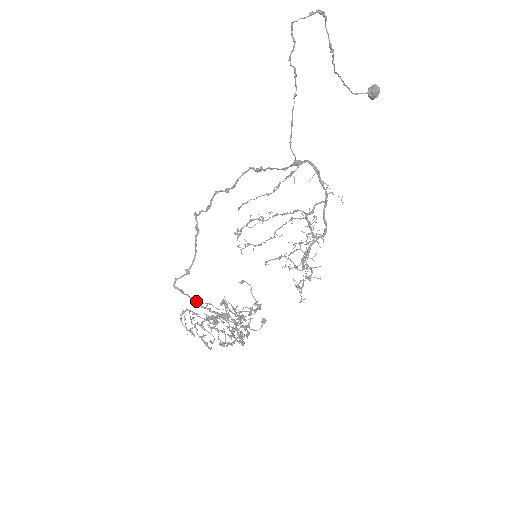
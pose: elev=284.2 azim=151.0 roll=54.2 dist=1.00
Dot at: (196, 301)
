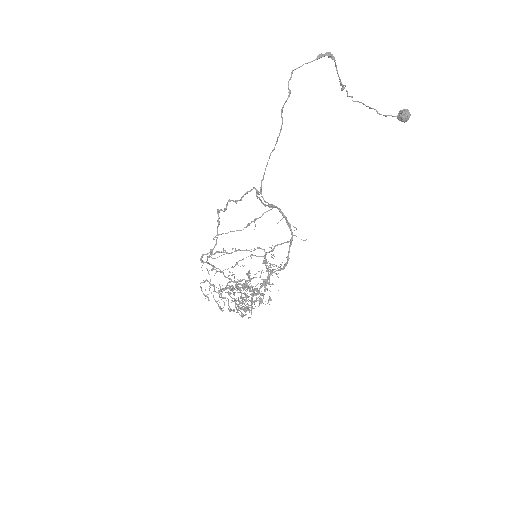
Dot at: occluded
